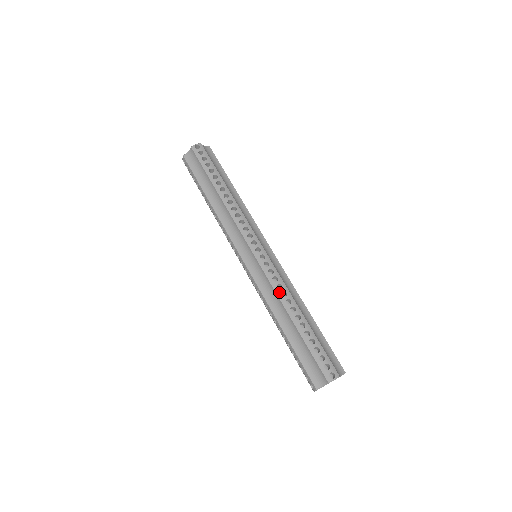
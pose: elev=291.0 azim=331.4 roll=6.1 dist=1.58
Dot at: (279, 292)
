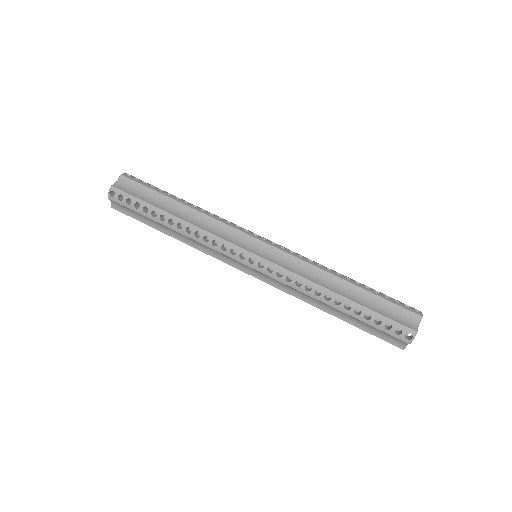
Dot at: (302, 289)
